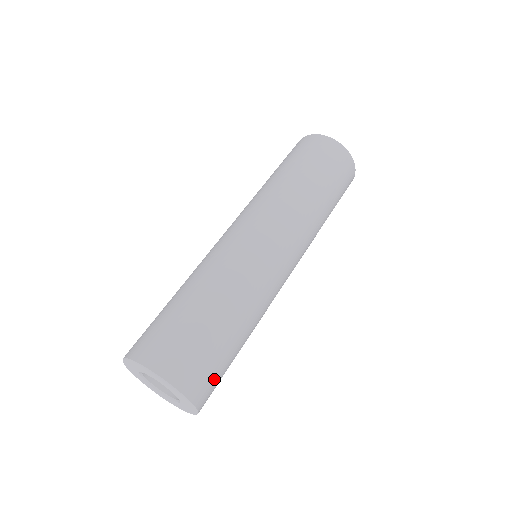
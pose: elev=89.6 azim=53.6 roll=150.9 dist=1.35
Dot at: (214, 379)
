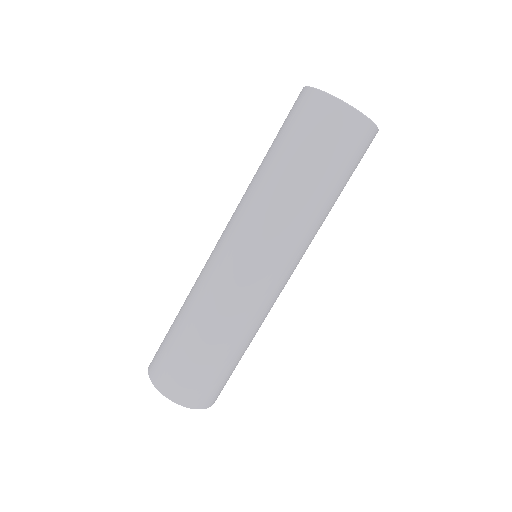
Dot at: (219, 387)
